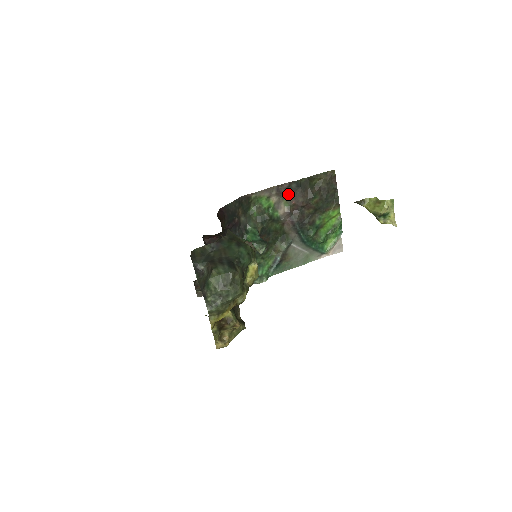
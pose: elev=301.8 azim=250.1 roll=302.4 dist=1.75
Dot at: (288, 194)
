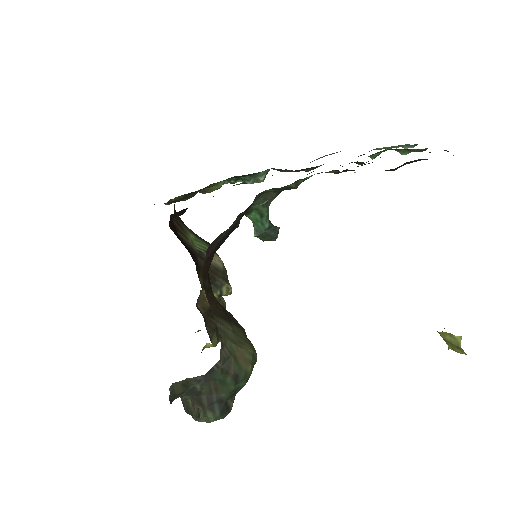
Dot at: occluded
